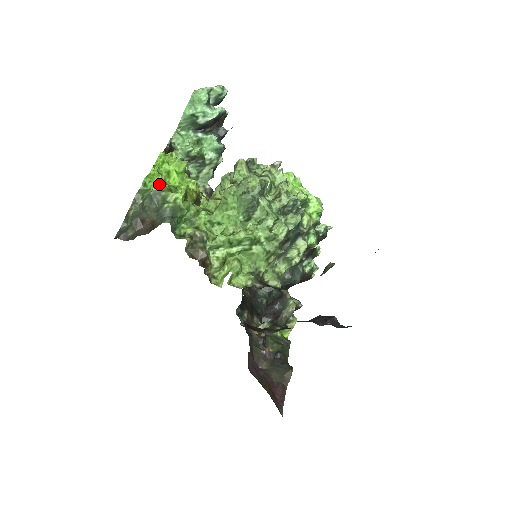
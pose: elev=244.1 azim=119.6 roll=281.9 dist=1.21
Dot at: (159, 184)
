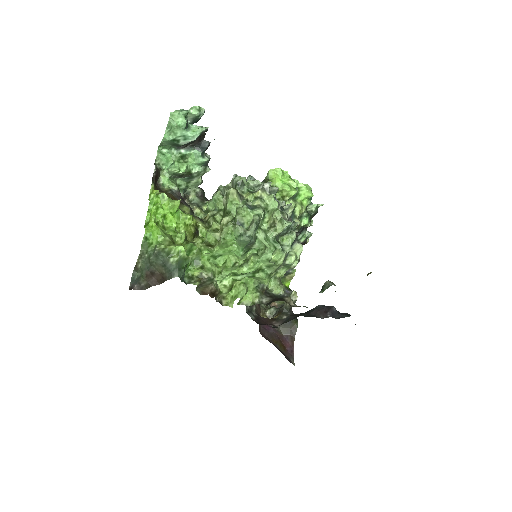
Dot at: (160, 238)
